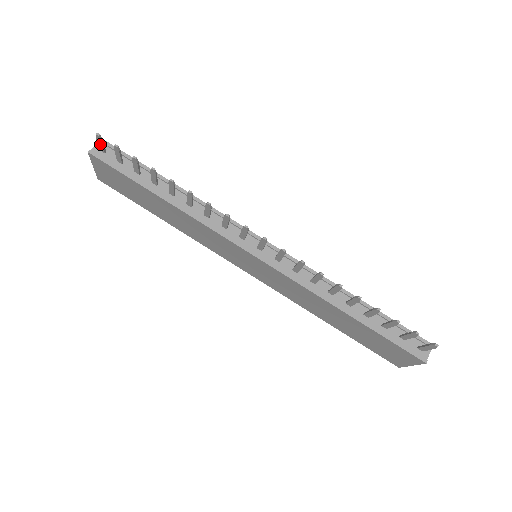
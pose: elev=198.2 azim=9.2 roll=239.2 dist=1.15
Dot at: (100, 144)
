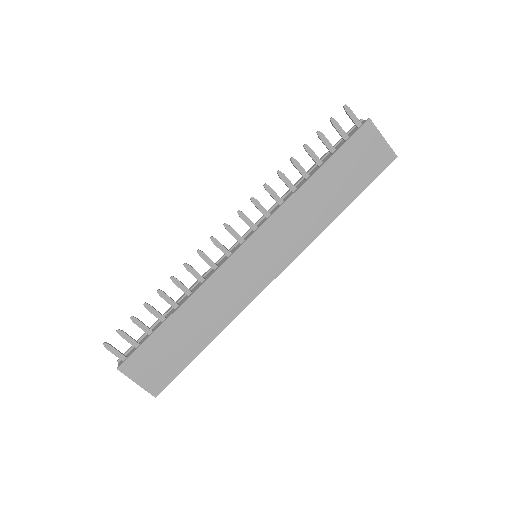
Dot at: (115, 352)
